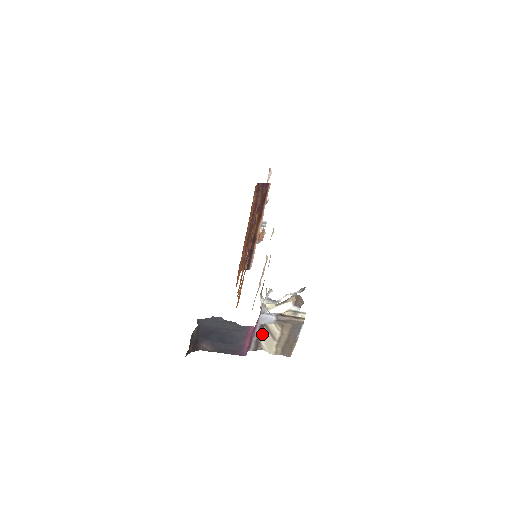
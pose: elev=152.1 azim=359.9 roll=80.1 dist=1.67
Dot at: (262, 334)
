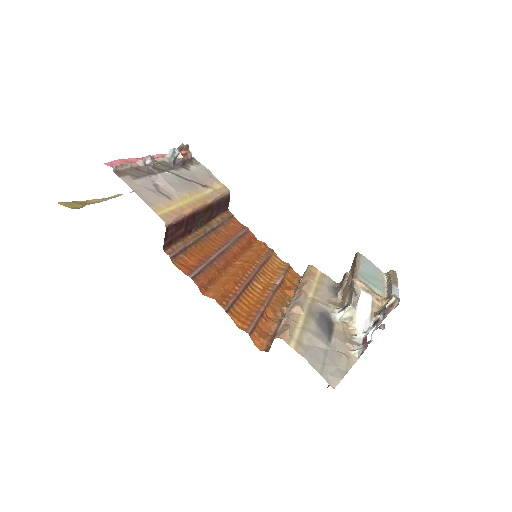
Dot at: occluded
